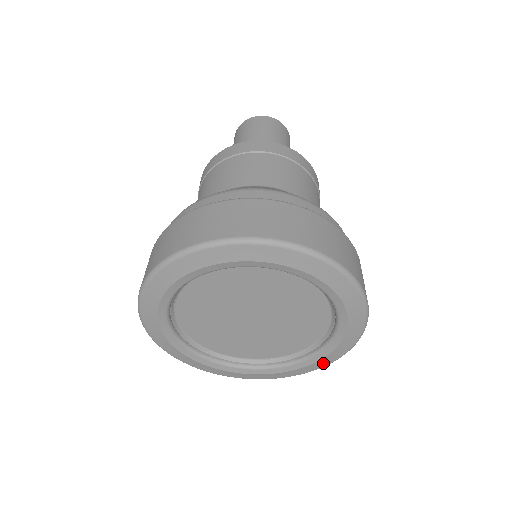
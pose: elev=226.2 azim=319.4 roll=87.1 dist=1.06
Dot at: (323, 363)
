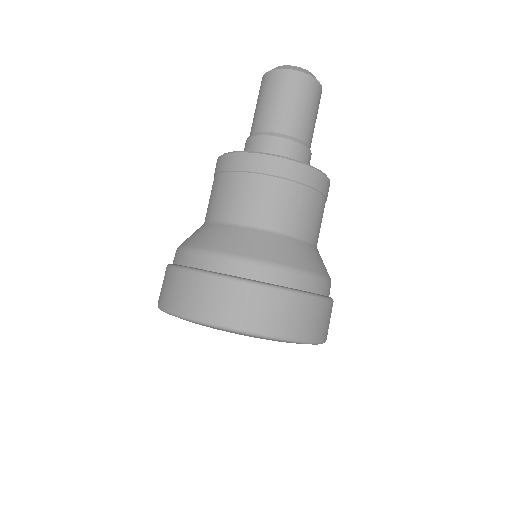
Dot at: occluded
